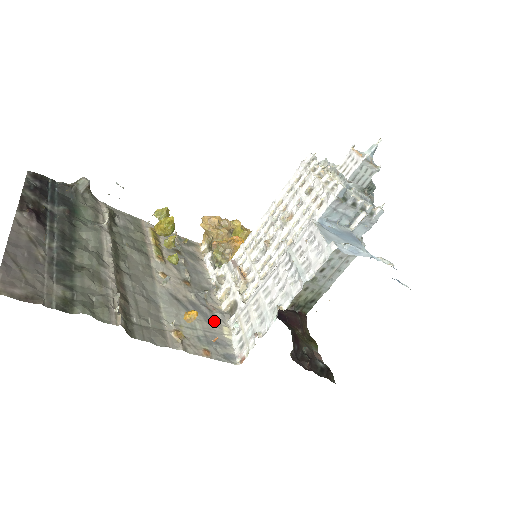
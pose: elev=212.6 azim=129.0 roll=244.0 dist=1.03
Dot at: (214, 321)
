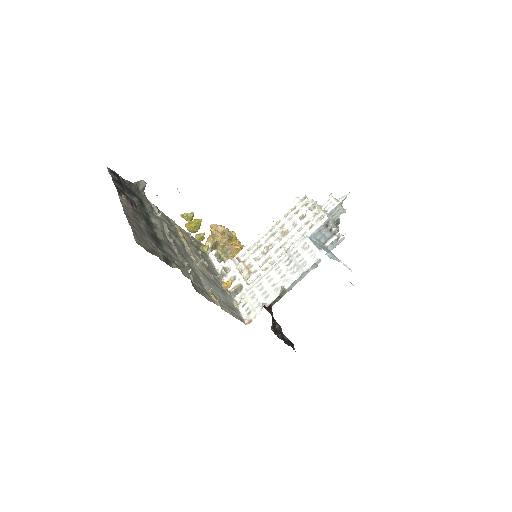
Dot at: (227, 295)
